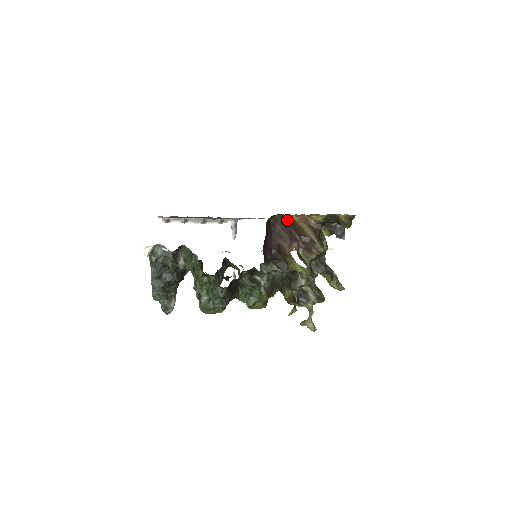
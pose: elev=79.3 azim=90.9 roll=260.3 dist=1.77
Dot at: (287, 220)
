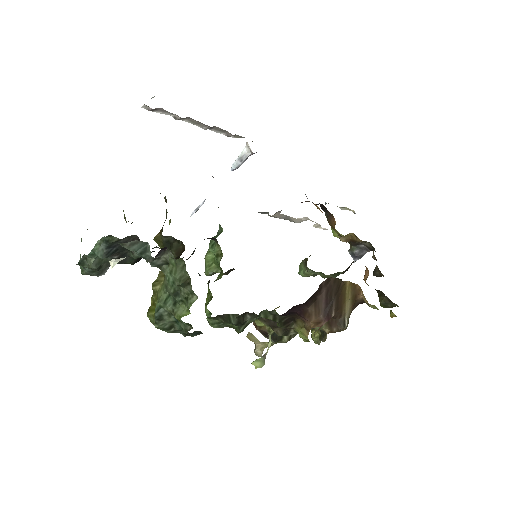
Dot at: (339, 286)
